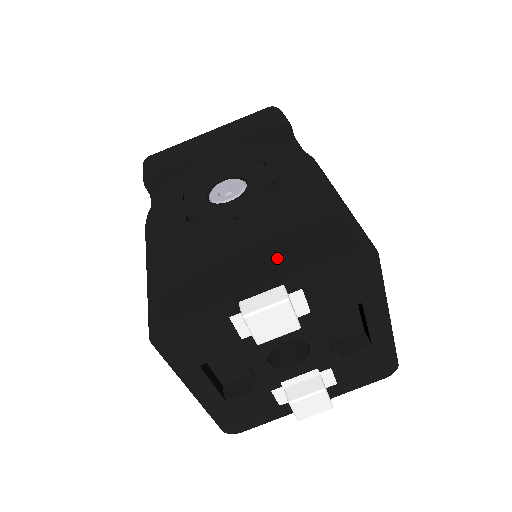
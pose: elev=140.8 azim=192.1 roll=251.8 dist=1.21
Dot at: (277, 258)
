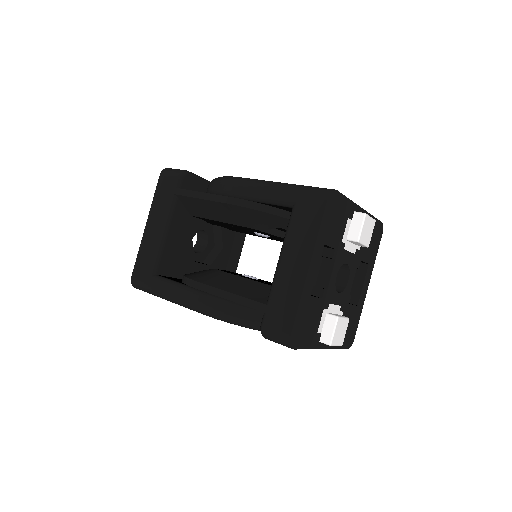
Dot at: occluded
